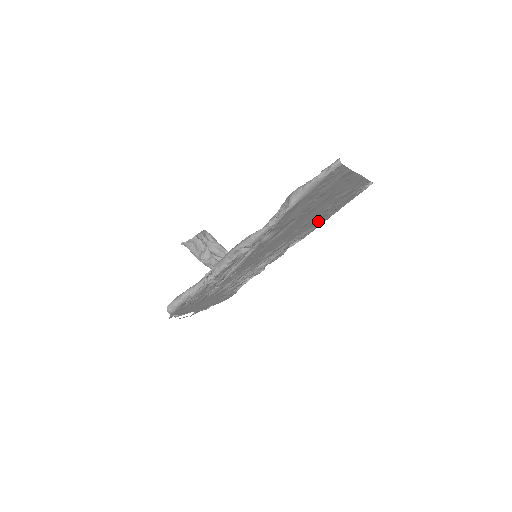
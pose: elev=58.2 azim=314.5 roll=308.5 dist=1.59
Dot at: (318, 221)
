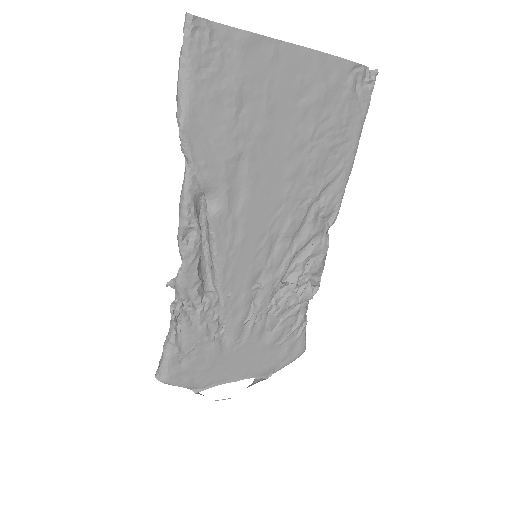
Dot at: (328, 167)
